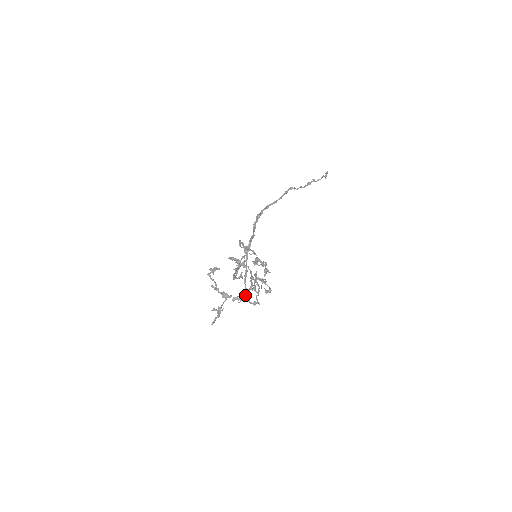
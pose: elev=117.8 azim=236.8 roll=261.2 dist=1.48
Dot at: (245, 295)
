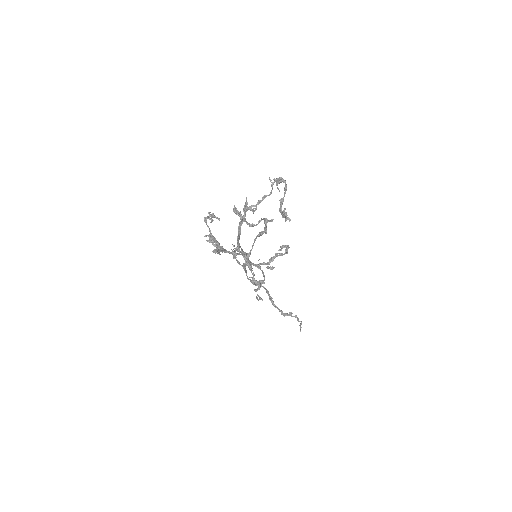
Dot at: (256, 237)
